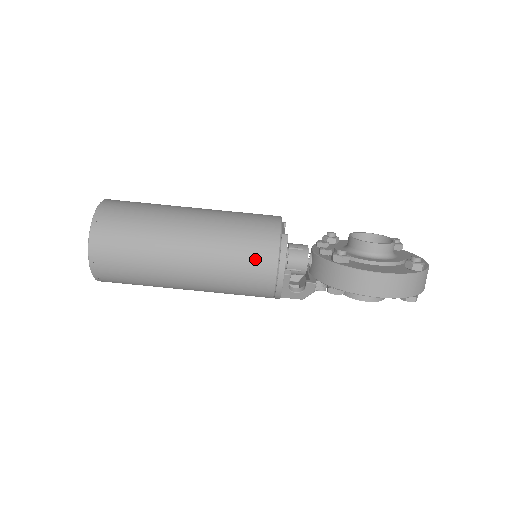
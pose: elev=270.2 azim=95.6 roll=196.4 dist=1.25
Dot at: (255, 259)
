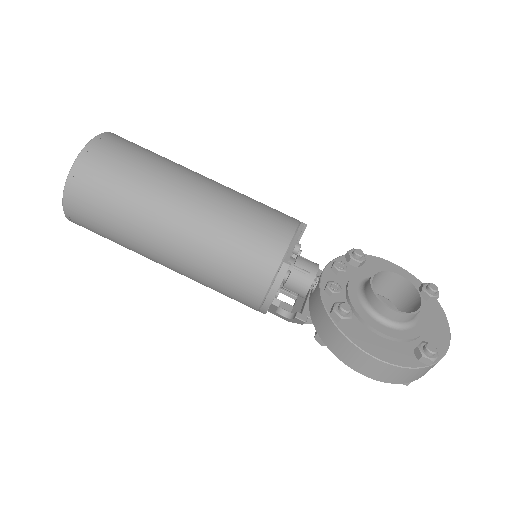
Dot at: (242, 279)
